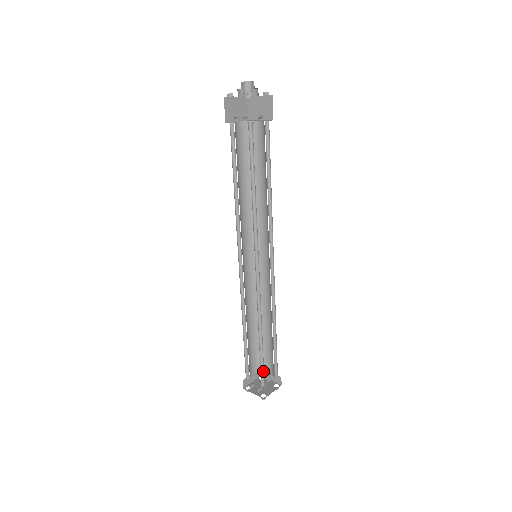
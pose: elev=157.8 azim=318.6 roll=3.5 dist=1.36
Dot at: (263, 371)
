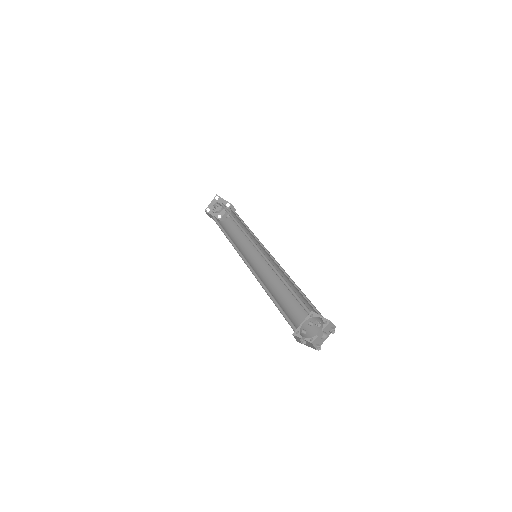
Dot at: (303, 305)
